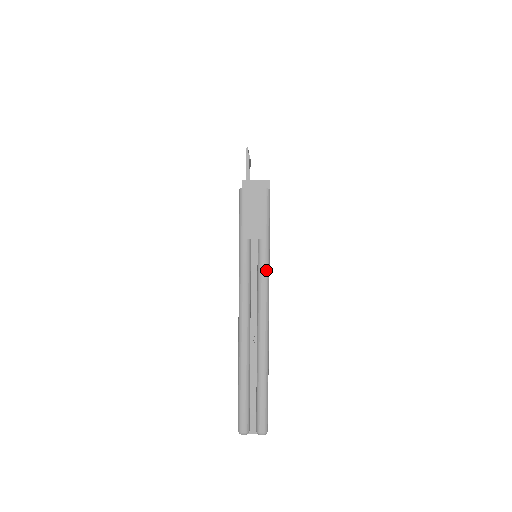
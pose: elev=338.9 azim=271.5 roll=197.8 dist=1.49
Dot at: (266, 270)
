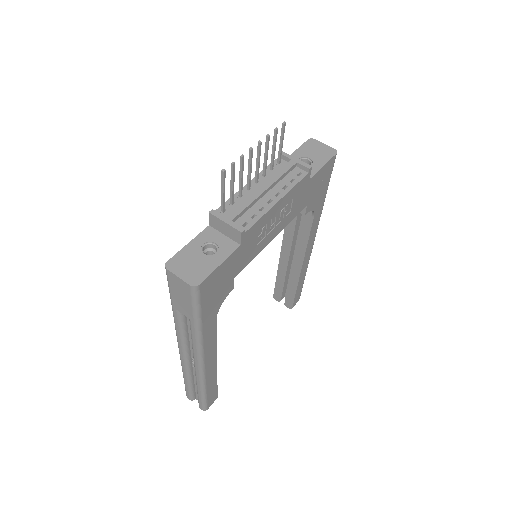
Dot at: (197, 341)
